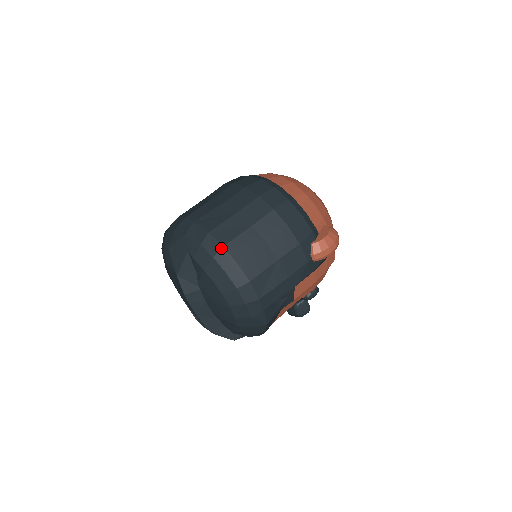
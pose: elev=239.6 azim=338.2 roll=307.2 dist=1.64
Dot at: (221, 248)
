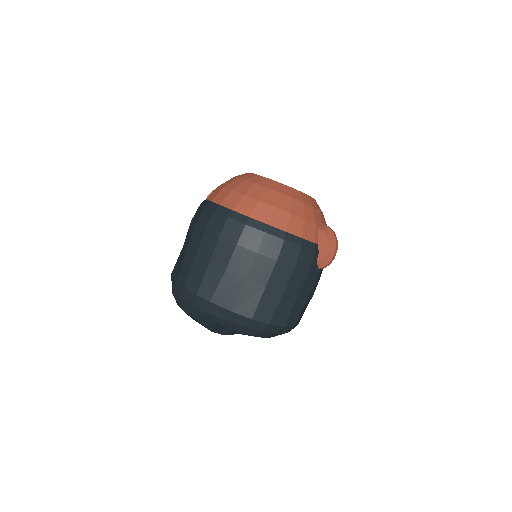
Dot at: (250, 321)
